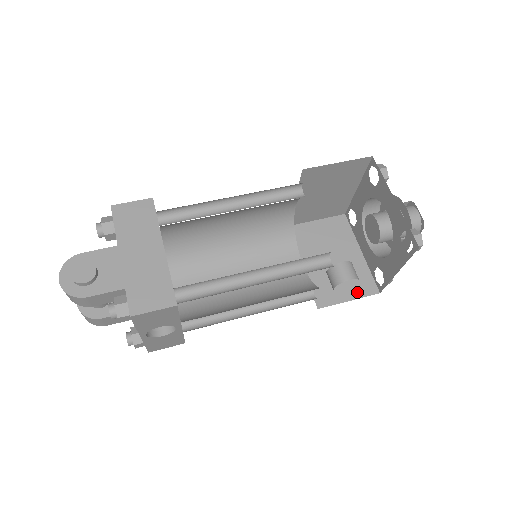
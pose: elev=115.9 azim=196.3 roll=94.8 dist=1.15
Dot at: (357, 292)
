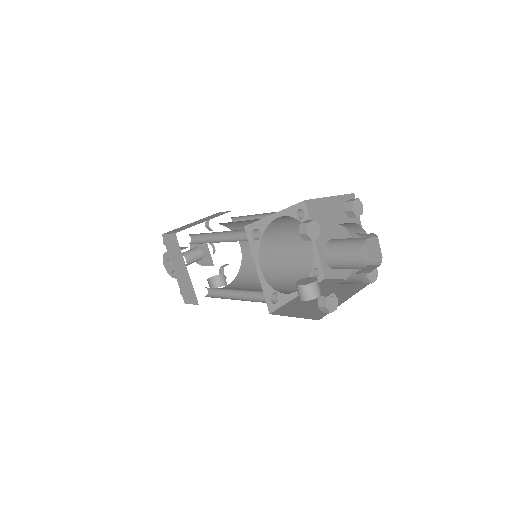
Dot at: occluded
